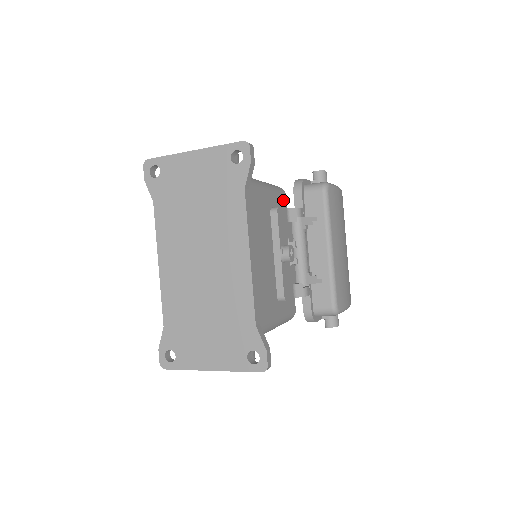
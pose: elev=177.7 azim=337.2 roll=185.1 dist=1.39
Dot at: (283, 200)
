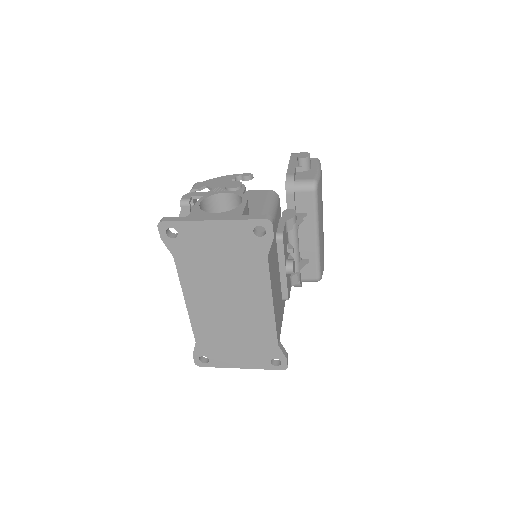
Dot at: (279, 208)
